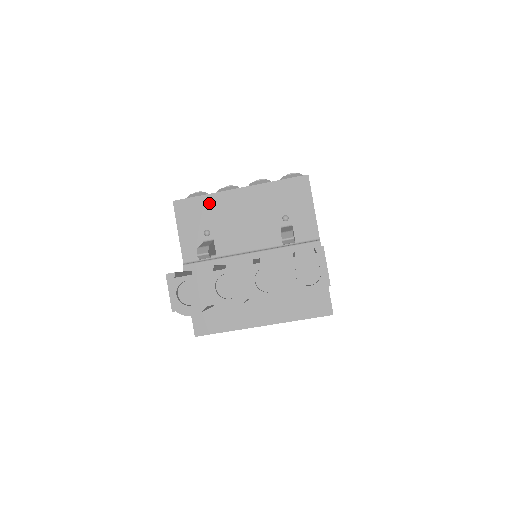
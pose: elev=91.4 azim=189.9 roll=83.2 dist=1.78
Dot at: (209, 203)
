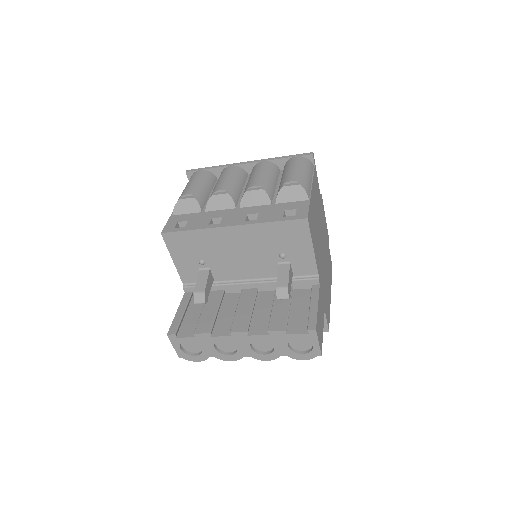
Dot at: (200, 237)
